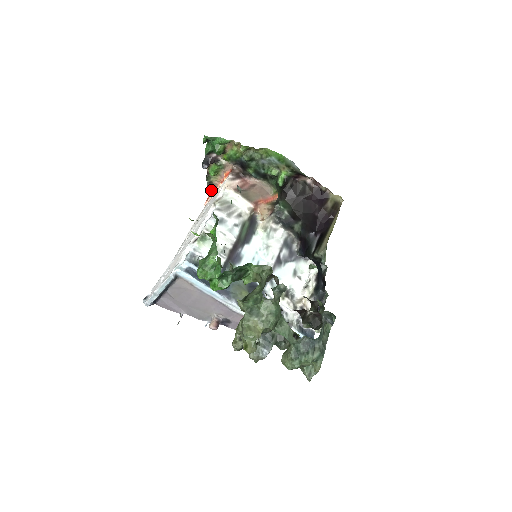
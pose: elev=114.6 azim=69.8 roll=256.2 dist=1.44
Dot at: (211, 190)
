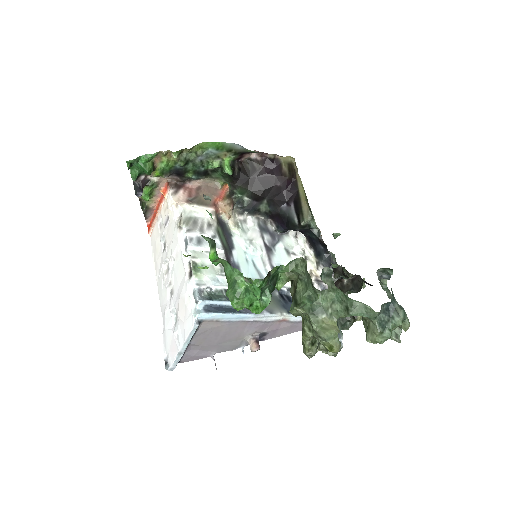
Dot at: (149, 216)
